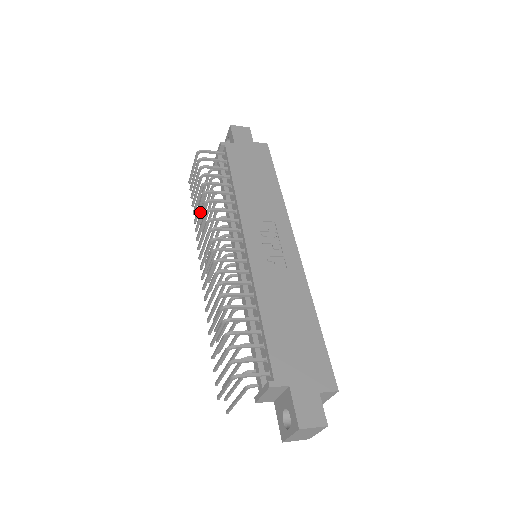
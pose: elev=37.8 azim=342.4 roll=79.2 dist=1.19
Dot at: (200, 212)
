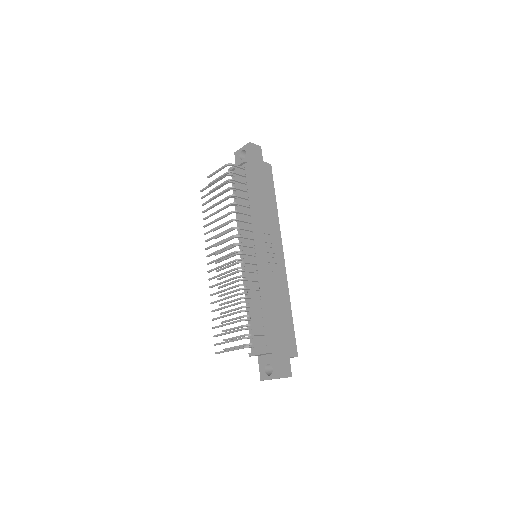
Dot at: (224, 215)
